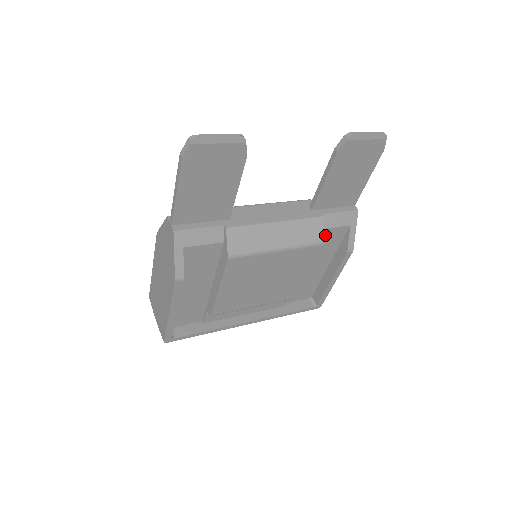
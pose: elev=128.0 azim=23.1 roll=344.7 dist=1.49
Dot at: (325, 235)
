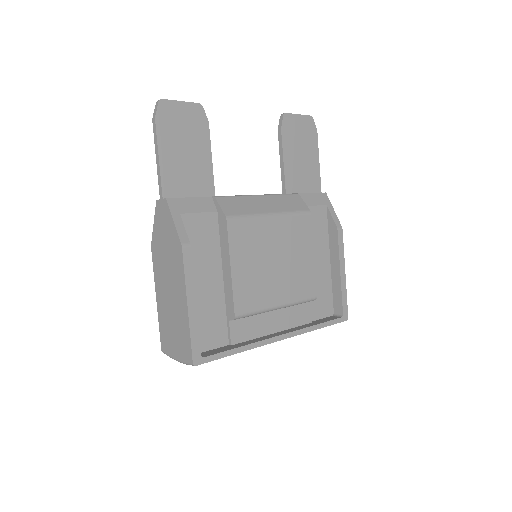
Dot at: occluded
